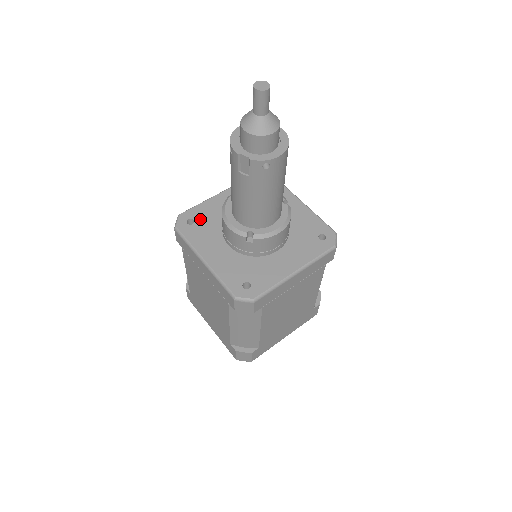
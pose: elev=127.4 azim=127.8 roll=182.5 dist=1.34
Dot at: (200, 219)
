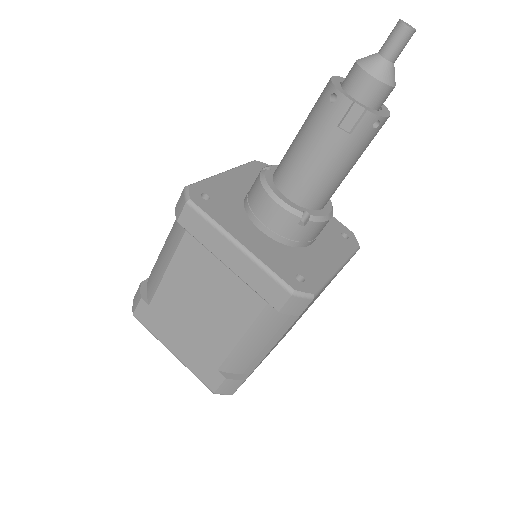
Dot at: (216, 196)
